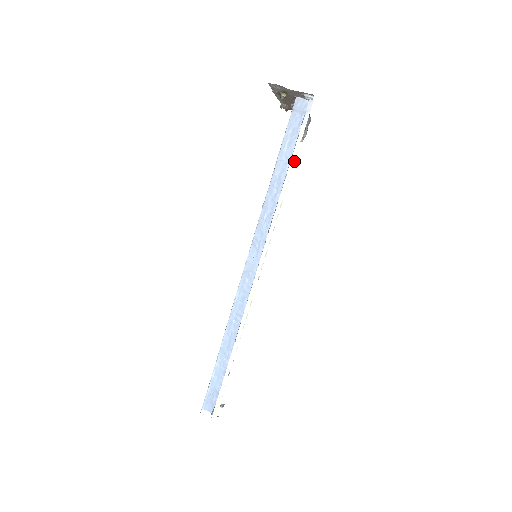
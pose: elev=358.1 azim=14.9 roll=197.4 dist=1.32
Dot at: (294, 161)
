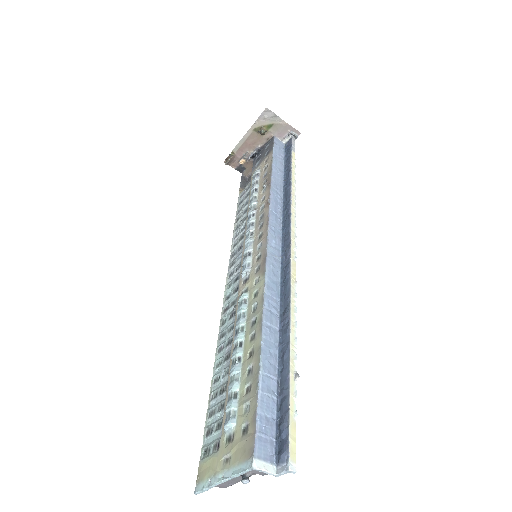
Dot at: occluded
